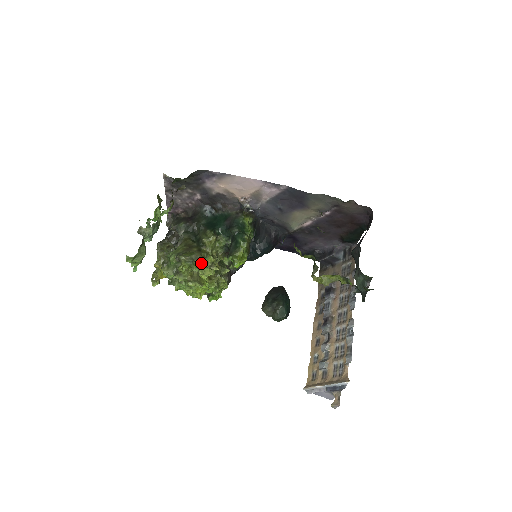
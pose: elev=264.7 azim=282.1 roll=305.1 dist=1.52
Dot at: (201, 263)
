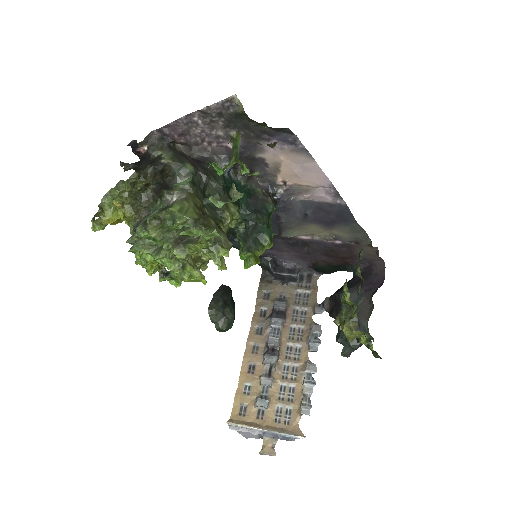
Dot at: (227, 252)
